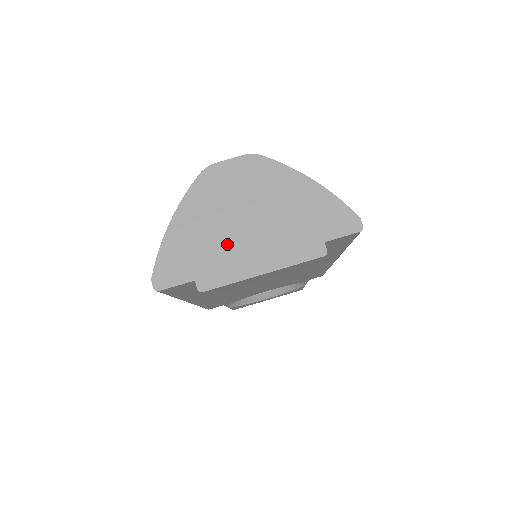
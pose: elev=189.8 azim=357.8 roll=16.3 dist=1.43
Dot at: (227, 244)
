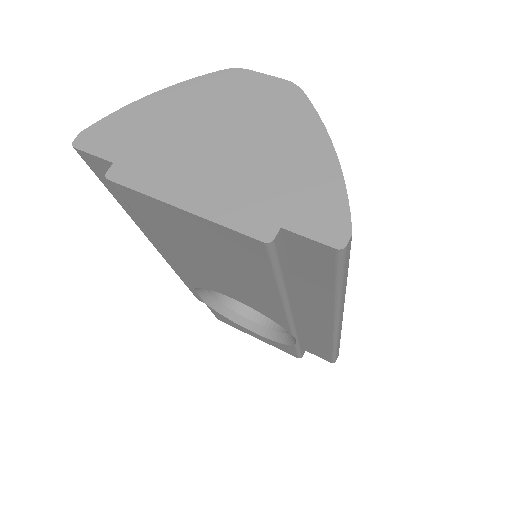
Dot at: (178, 151)
